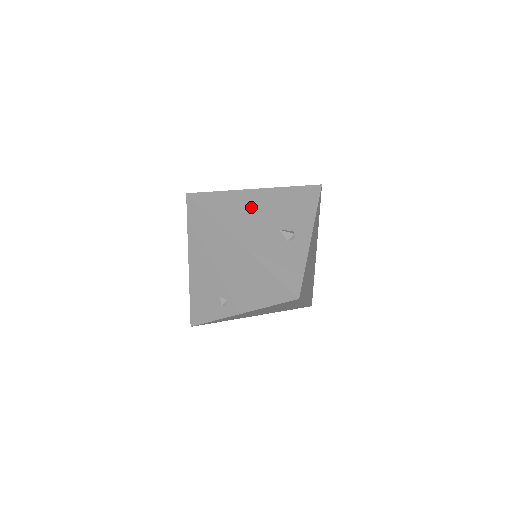
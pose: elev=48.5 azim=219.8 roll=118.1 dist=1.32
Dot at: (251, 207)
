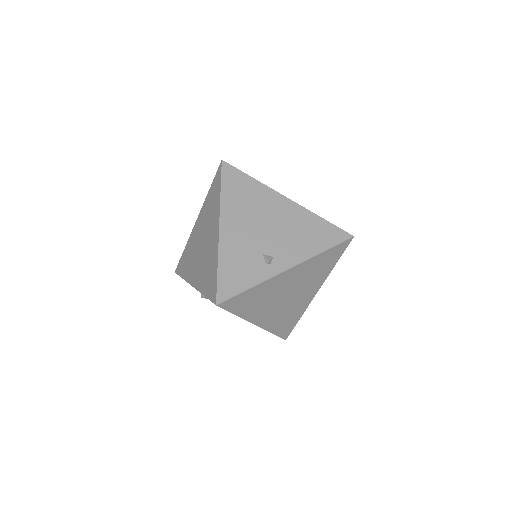
Dot at: occluded
